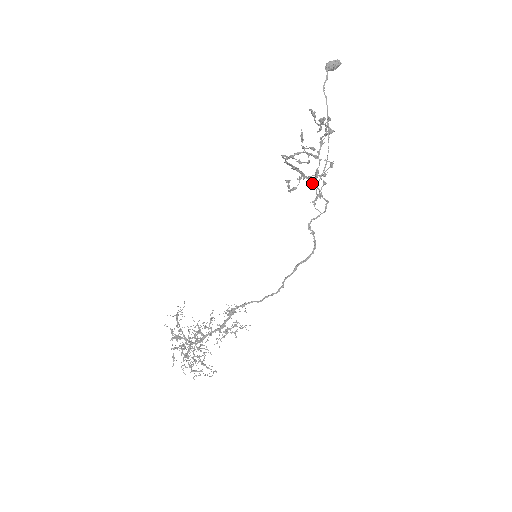
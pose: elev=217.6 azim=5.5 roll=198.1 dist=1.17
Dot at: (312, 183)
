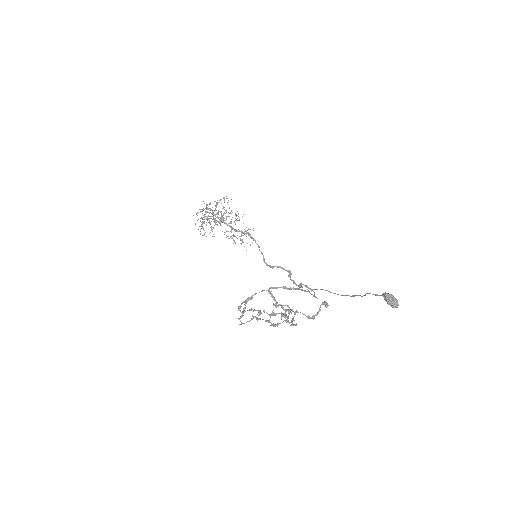
Dot at: (277, 306)
